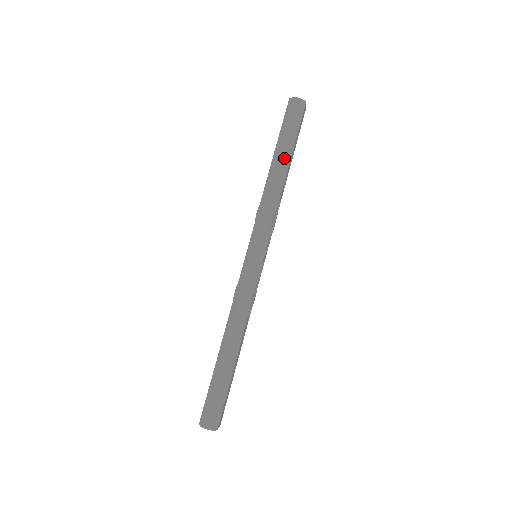
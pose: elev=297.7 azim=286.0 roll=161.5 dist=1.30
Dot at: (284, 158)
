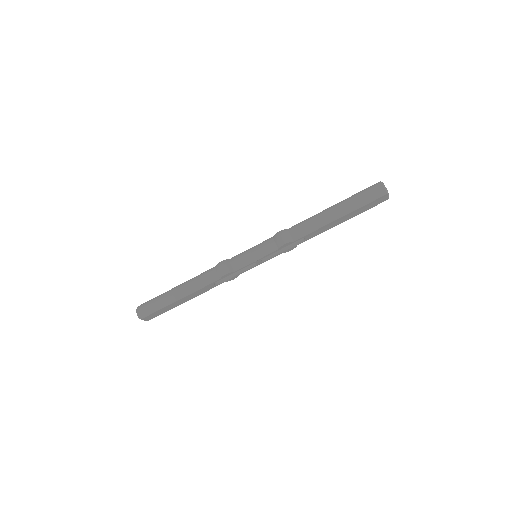
Dot at: (331, 215)
